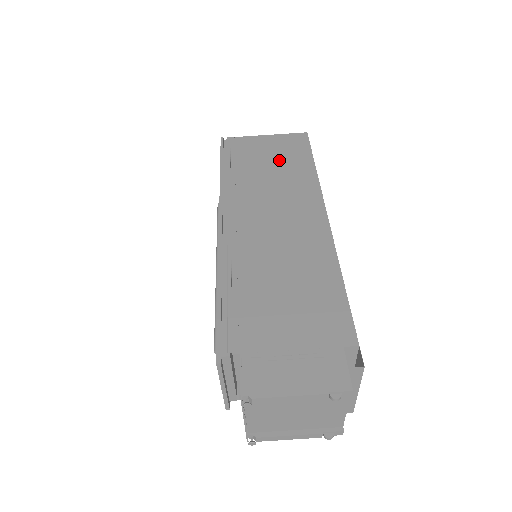
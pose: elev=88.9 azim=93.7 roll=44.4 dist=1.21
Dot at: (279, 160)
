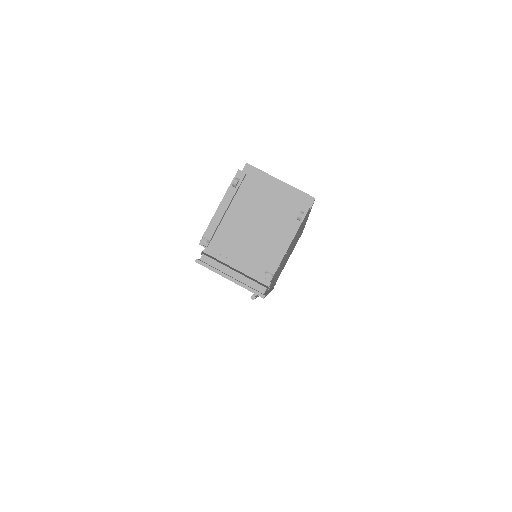
Dot at: occluded
